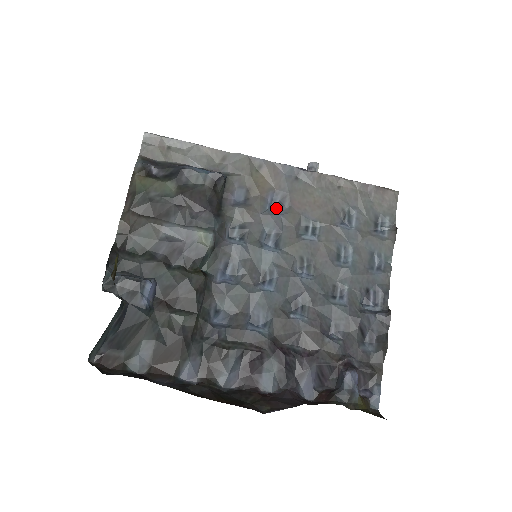
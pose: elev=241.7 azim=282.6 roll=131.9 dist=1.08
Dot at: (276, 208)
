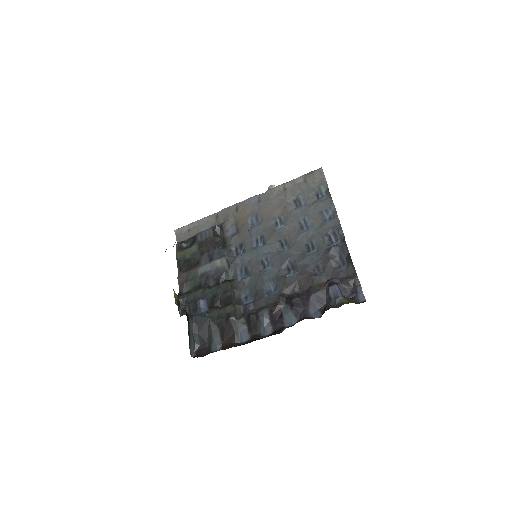
Dot at: (255, 224)
